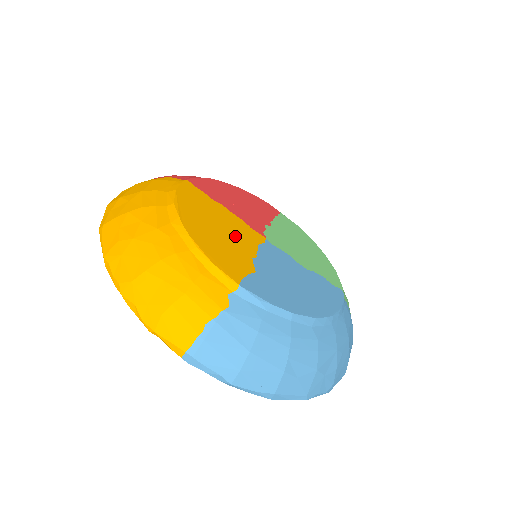
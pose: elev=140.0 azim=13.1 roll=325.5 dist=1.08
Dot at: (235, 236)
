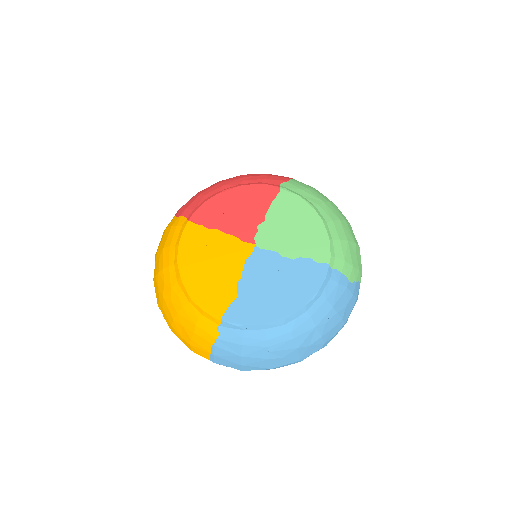
Dot at: (225, 264)
